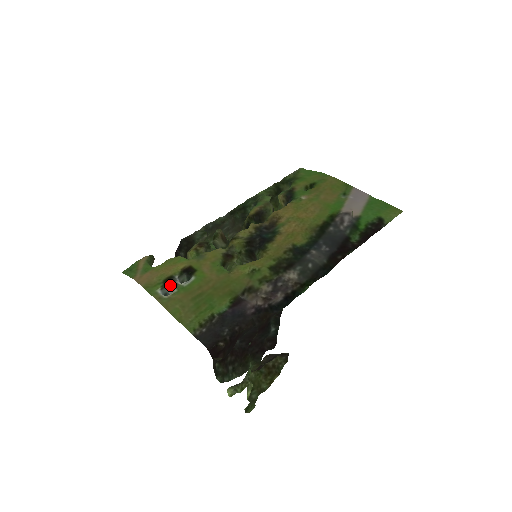
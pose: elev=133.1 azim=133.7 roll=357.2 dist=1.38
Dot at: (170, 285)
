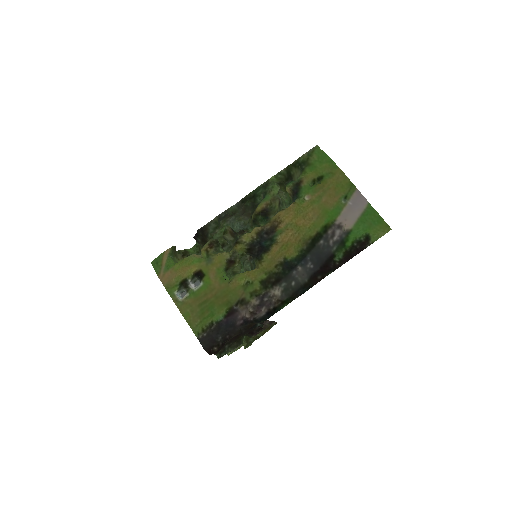
Dot at: (184, 288)
